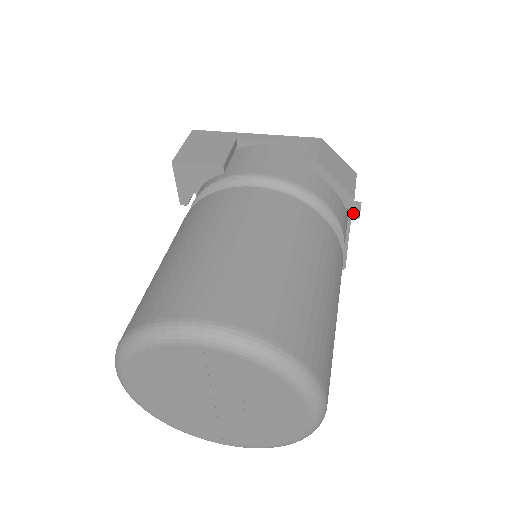
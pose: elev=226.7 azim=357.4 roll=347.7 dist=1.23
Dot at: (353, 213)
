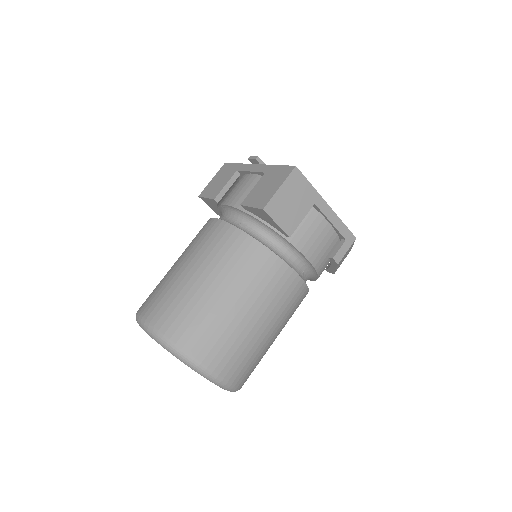
Dot at: occluded
